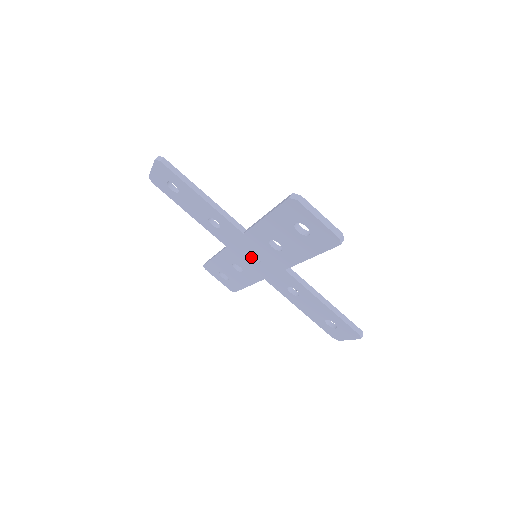
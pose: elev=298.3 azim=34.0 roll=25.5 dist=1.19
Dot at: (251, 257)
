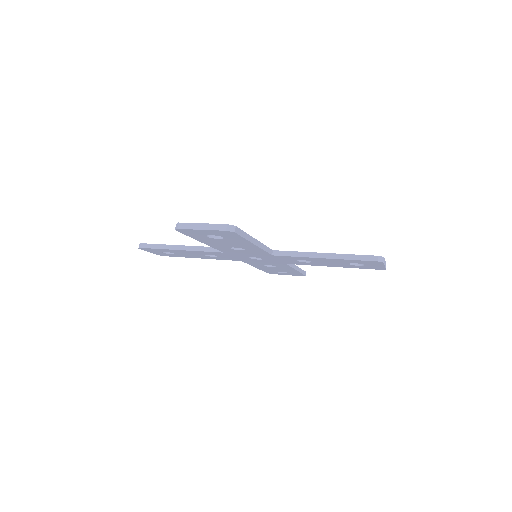
Dot at: (249, 257)
